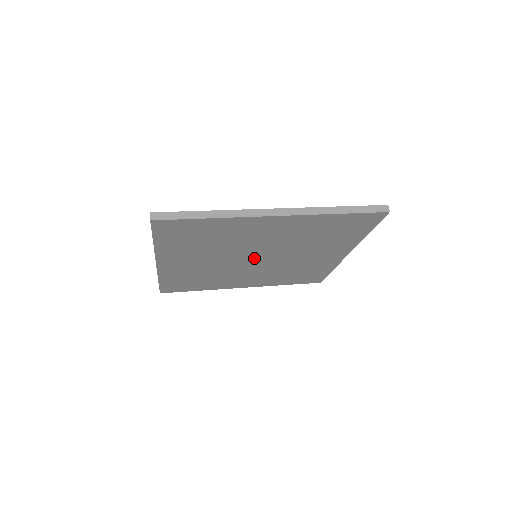
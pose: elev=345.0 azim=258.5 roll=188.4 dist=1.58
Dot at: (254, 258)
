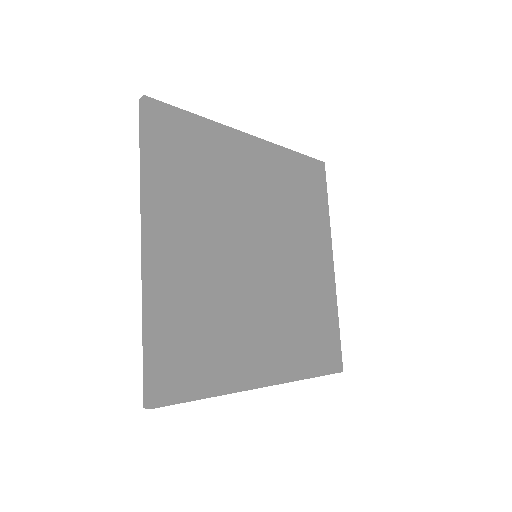
Dot at: (256, 252)
